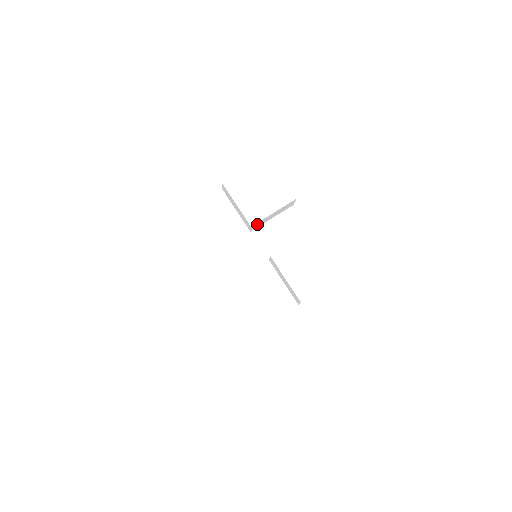
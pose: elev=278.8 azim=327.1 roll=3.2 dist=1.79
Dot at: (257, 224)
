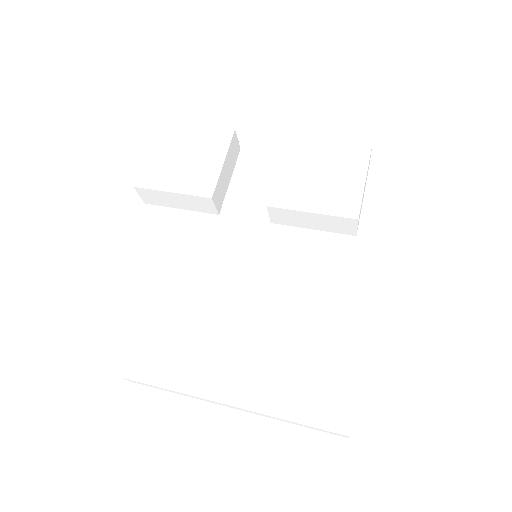
Dot at: (217, 194)
